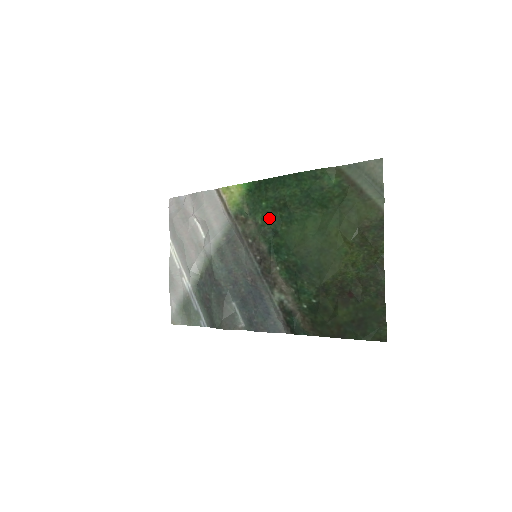
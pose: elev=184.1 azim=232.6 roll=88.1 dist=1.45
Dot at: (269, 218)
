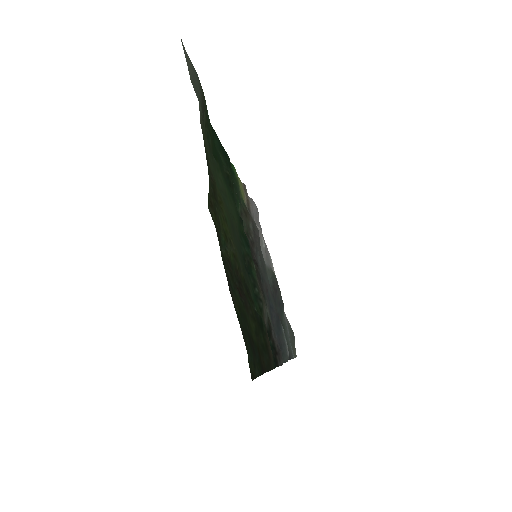
Dot at: (235, 201)
